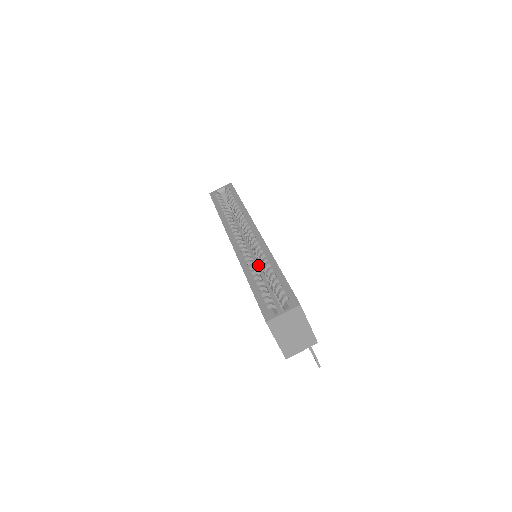
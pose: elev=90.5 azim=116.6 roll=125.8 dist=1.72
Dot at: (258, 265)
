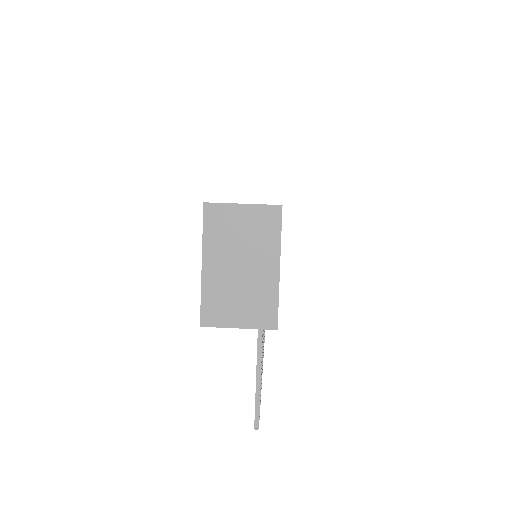
Dot at: occluded
